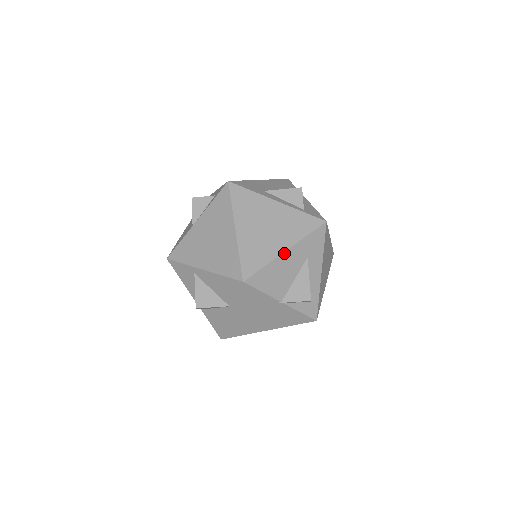
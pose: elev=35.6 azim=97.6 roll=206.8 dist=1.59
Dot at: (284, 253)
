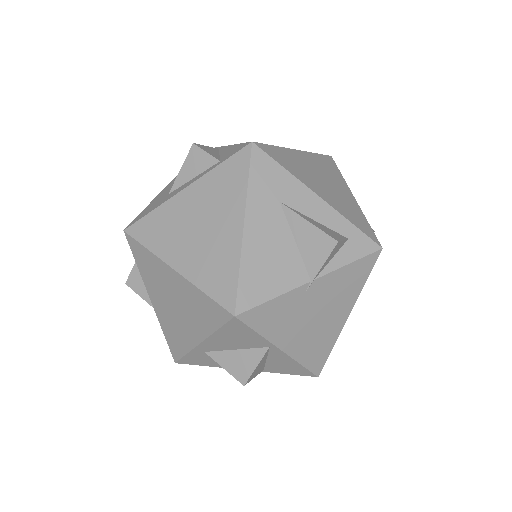
Dot at: (244, 231)
